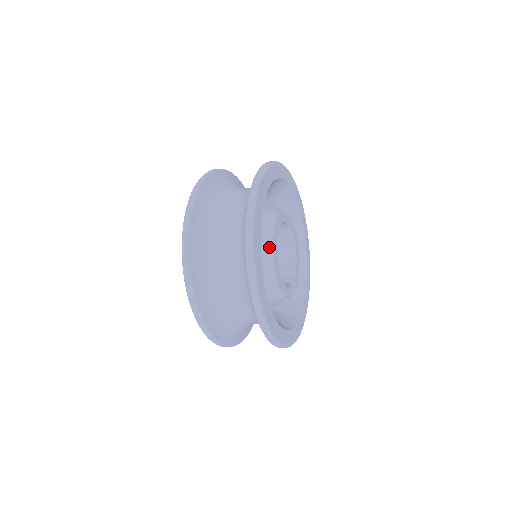
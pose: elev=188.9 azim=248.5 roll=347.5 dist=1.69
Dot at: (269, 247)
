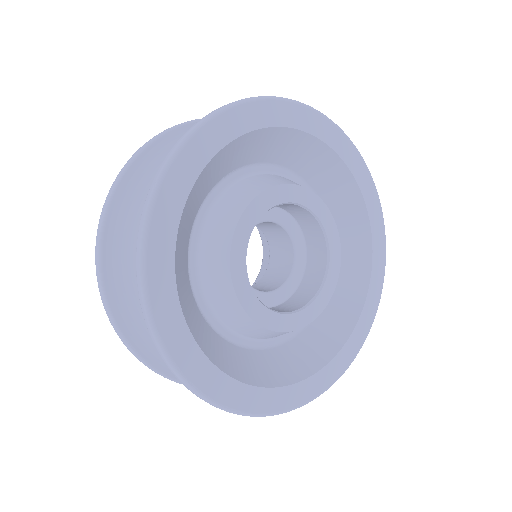
Dot at: (225, 272)
